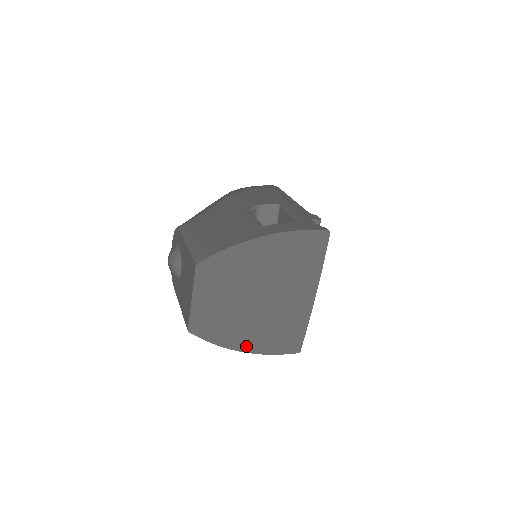
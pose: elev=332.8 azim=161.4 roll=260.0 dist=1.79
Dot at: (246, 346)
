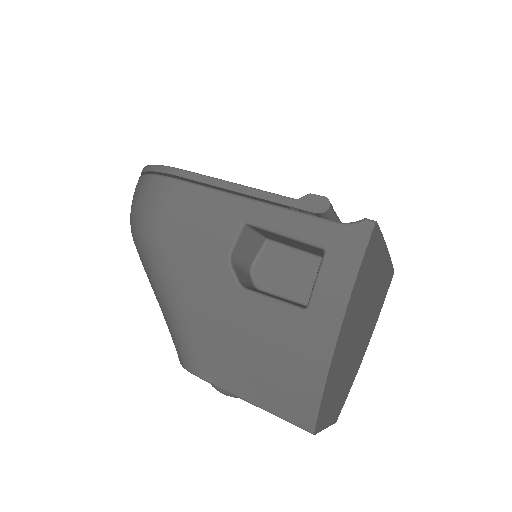
Dot at: (367, 344)
